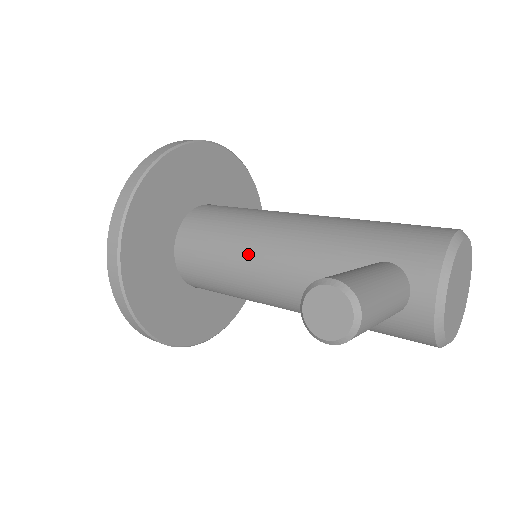
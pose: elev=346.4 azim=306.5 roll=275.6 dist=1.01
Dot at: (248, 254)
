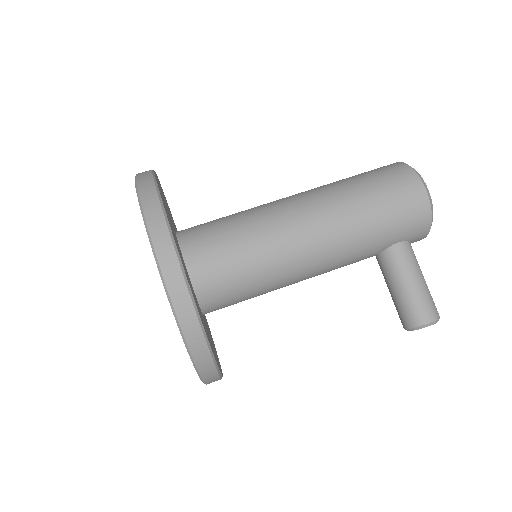
Dot at: (288, 285)
